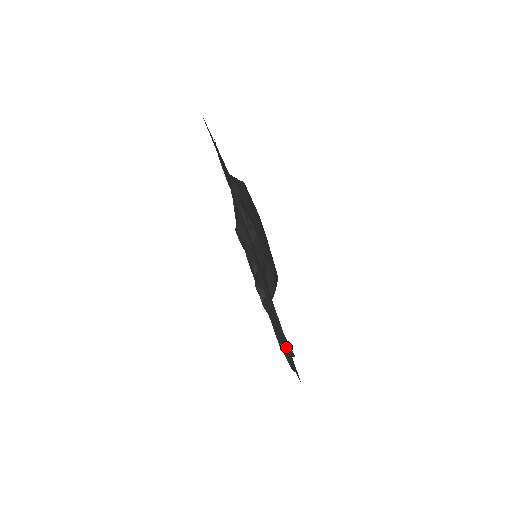
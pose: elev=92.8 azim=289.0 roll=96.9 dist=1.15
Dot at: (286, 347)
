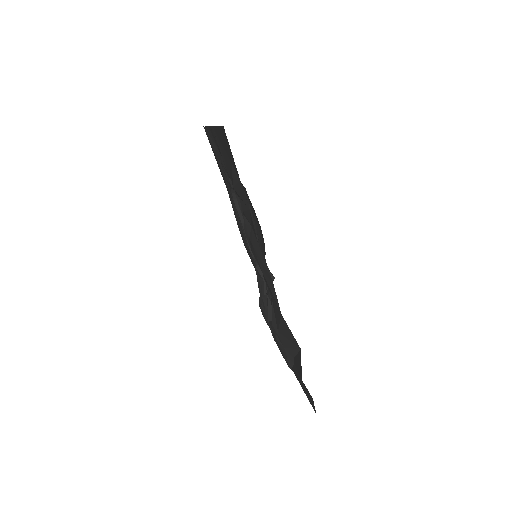
Dot at: (235, 175)
